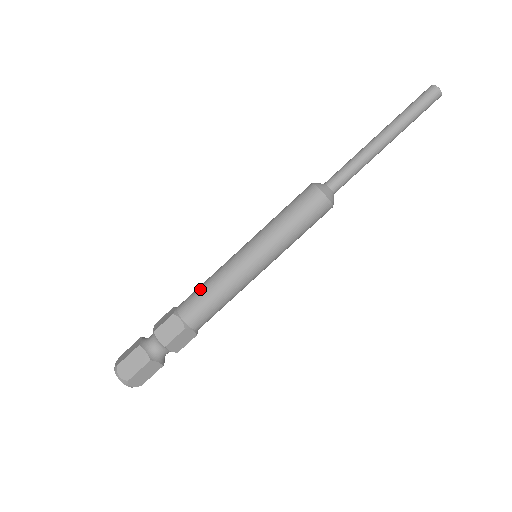
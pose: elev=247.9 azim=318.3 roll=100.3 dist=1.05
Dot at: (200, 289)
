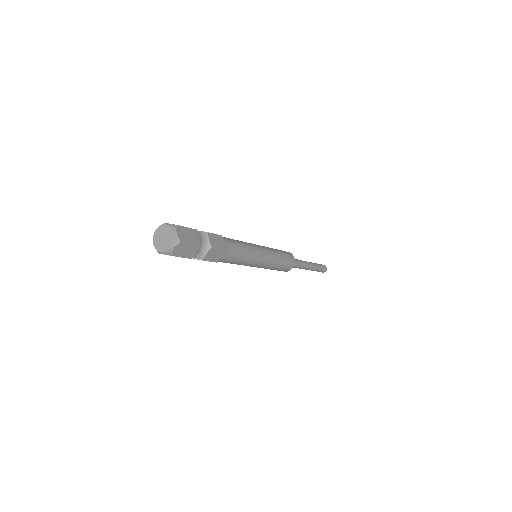
Dot at: occluded
